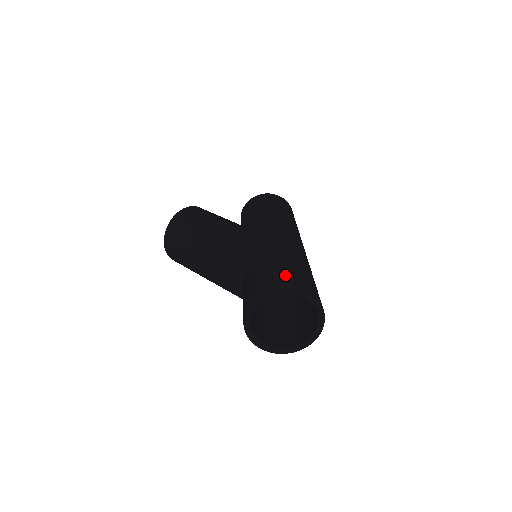
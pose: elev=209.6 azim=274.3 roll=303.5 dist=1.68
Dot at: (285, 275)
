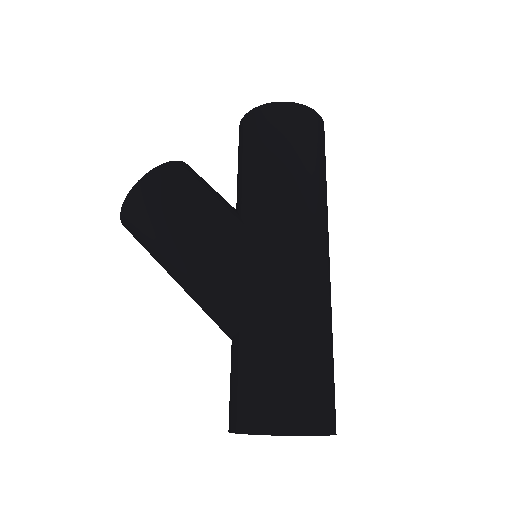
Dot at: (281, 402)
